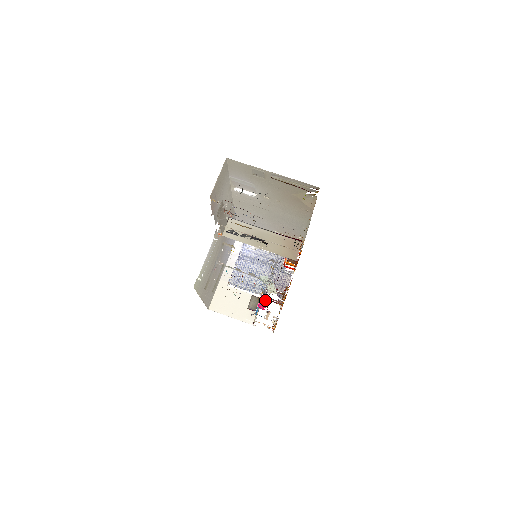
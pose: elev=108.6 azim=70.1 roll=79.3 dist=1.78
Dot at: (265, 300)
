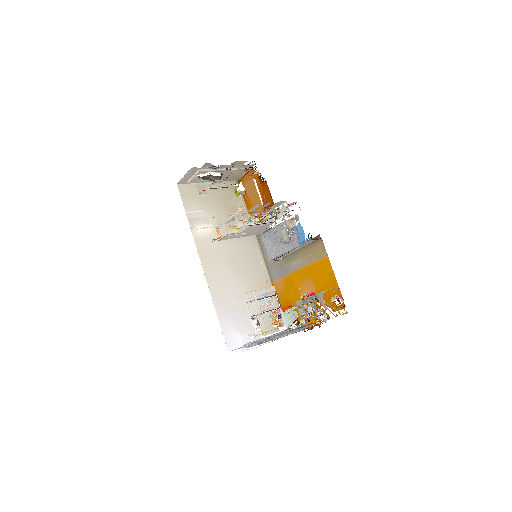
Dot at: occluded
